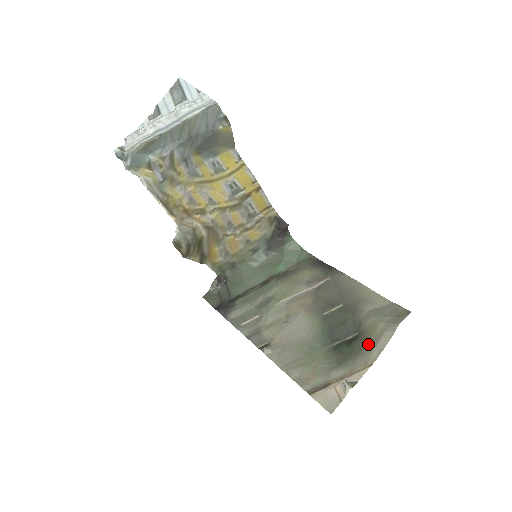
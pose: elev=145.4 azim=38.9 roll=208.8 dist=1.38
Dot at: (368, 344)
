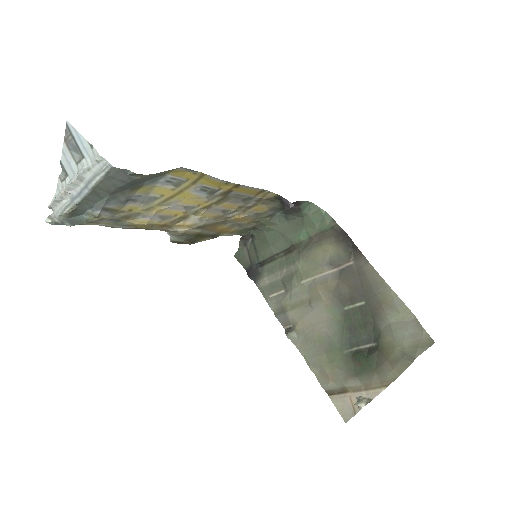
Dot at: (384, 364)
